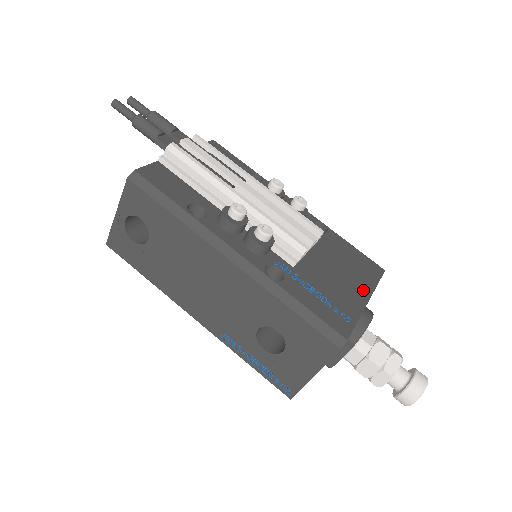
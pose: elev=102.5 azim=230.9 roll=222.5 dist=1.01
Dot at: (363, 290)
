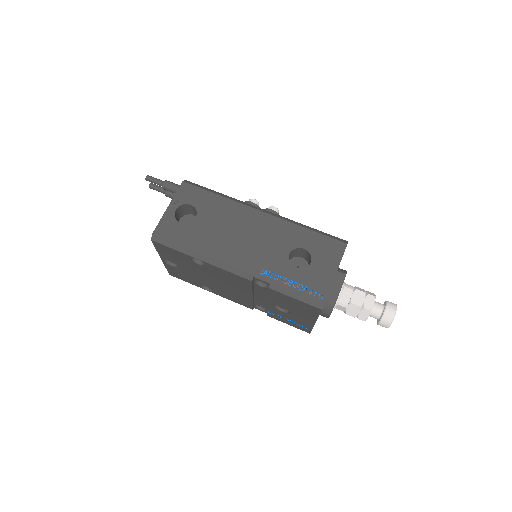
Dot at: occluded
